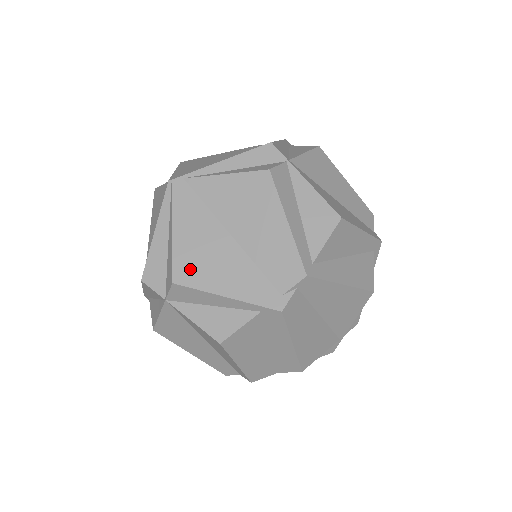
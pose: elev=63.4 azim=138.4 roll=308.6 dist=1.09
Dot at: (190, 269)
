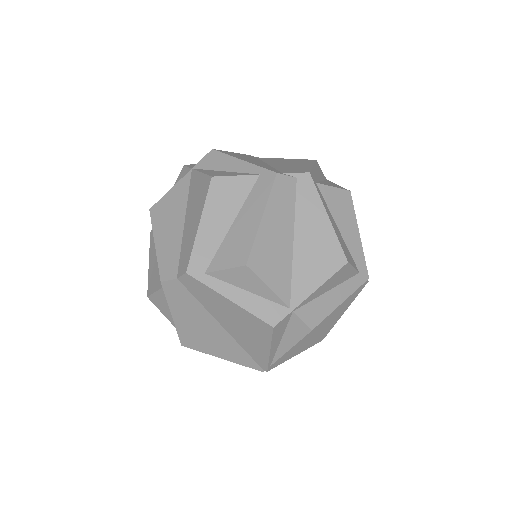
Dot at: (229, 153)
